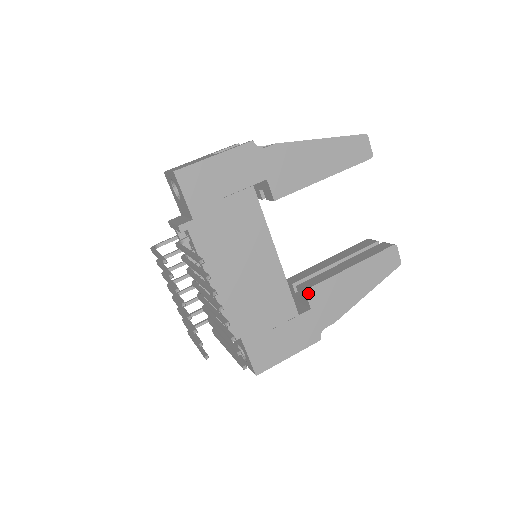
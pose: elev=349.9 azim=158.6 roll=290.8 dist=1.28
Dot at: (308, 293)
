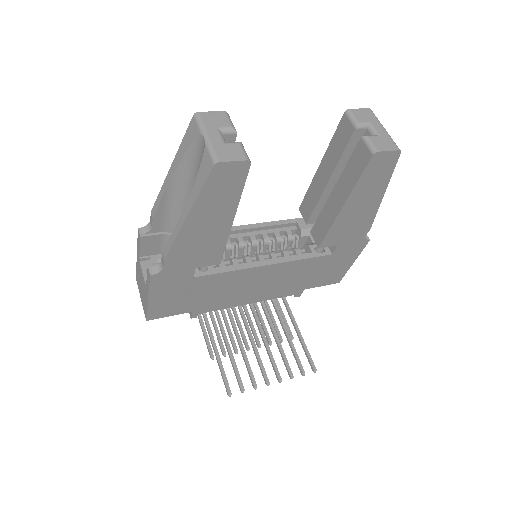
Dot at: (323, 246)
